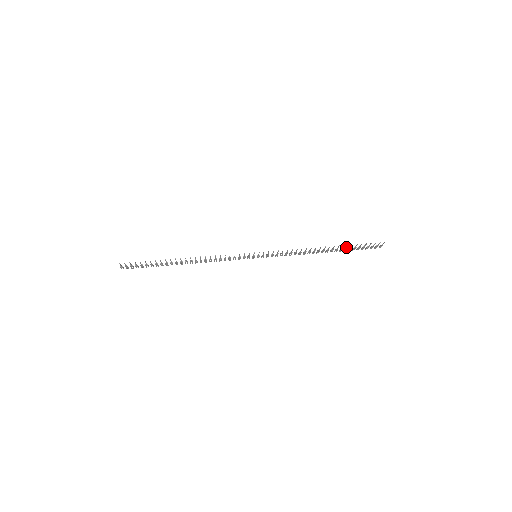
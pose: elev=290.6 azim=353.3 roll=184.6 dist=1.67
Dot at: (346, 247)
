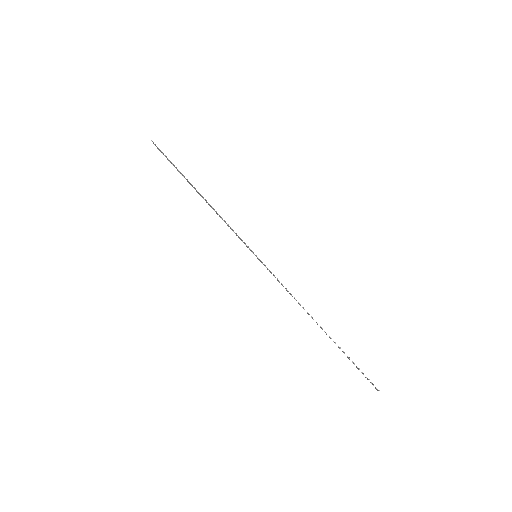
Dot at: occluded
